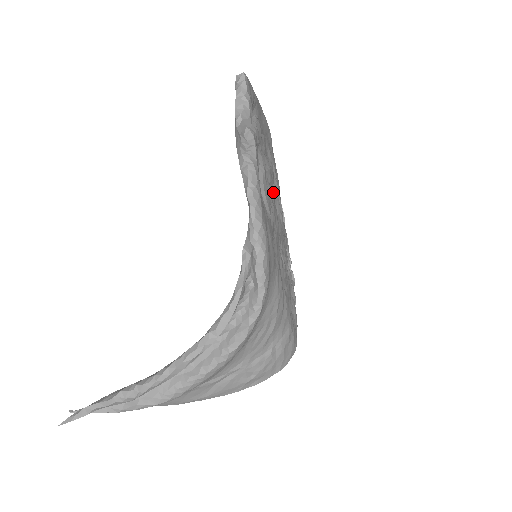
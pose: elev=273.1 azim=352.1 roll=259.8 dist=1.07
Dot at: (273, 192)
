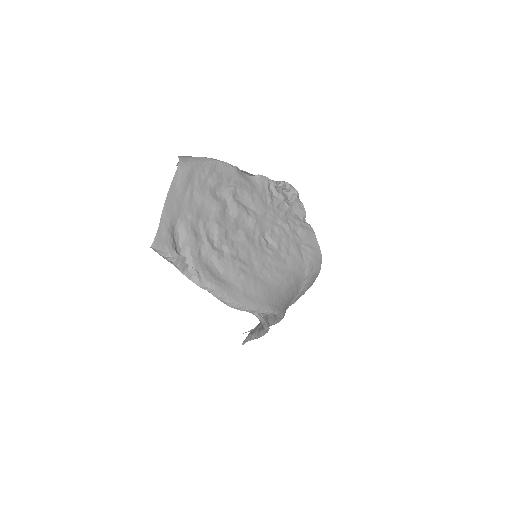
Dot at: (232, 227)
